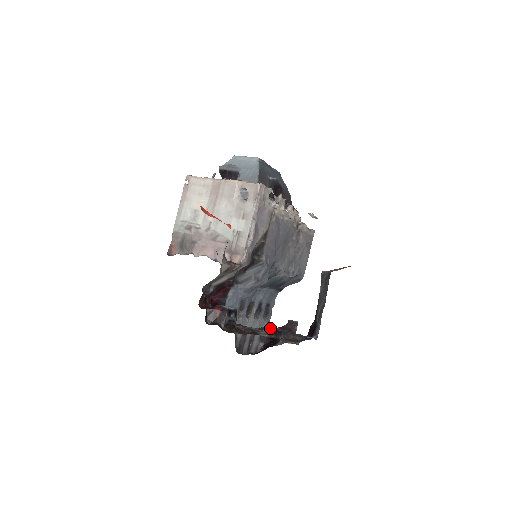
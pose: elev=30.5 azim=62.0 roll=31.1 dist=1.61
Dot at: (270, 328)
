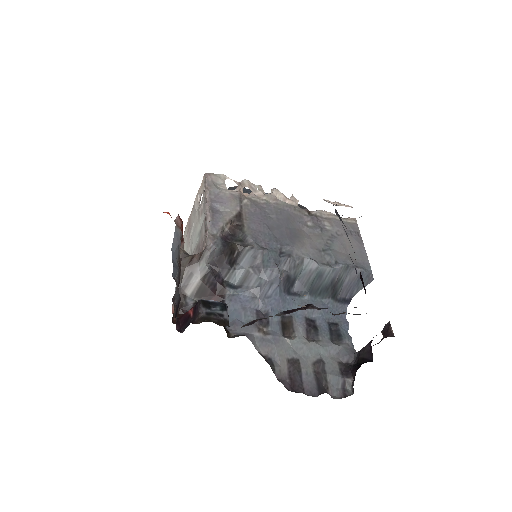
Dot at: (292, 309)
